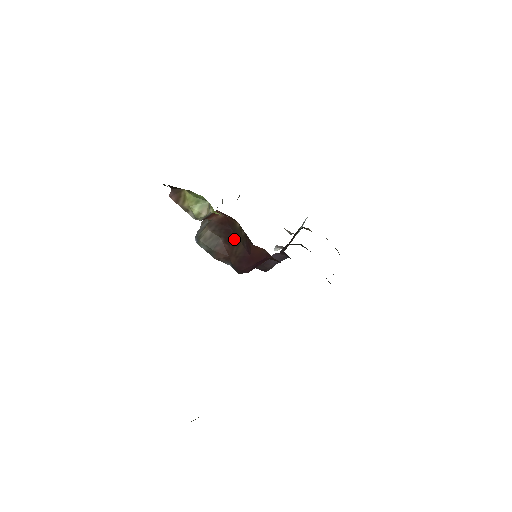
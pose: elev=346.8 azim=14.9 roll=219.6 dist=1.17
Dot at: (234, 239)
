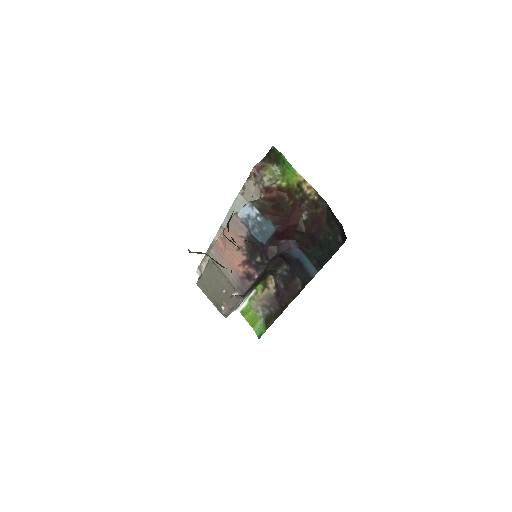
Dot at: (280, 208)
